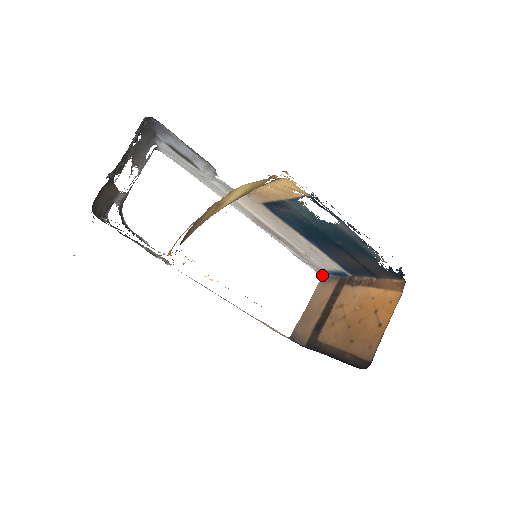
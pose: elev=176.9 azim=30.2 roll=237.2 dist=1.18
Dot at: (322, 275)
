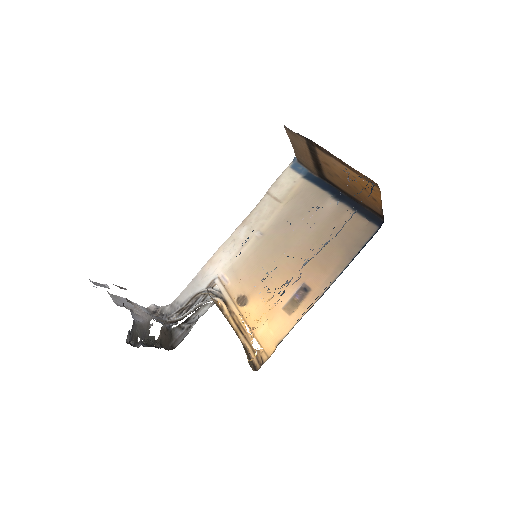
Dot at: occluded
